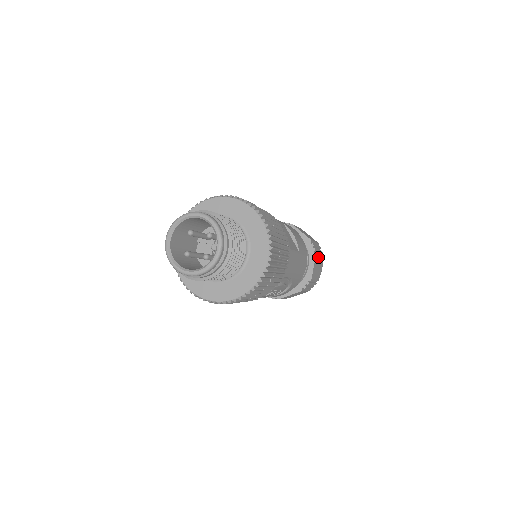
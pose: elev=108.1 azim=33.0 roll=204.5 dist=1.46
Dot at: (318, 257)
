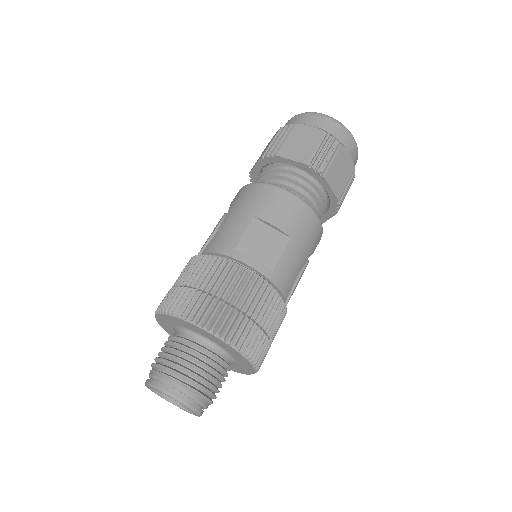
Dot at: (331, 167)
